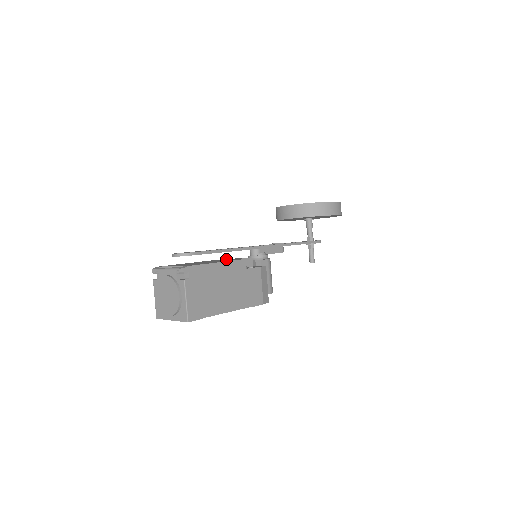
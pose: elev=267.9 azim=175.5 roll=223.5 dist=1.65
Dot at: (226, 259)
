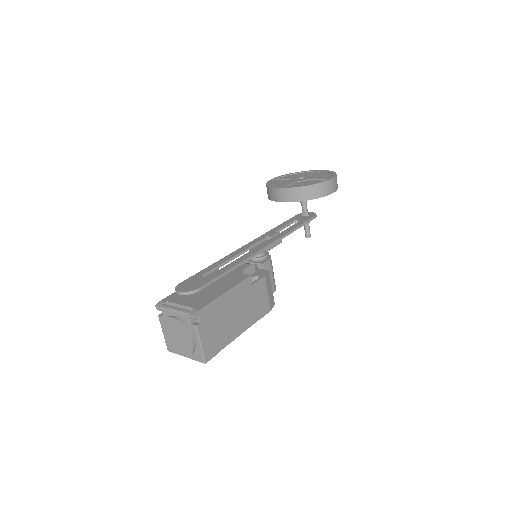
Dot at: occluded
